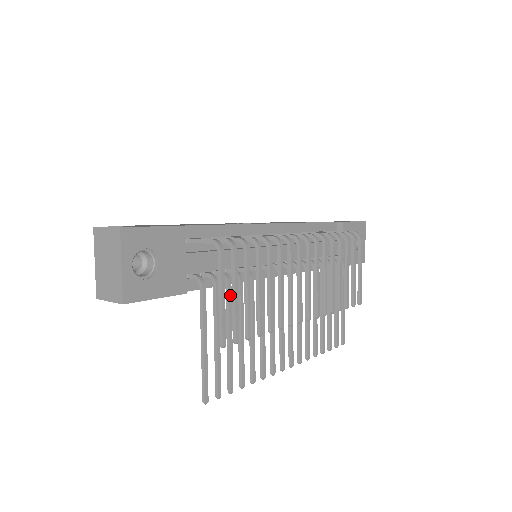
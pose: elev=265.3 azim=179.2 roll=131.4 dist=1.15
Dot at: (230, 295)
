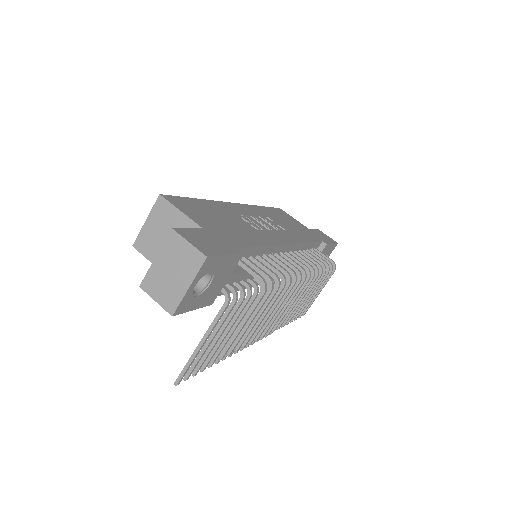
Dot at: occluded
